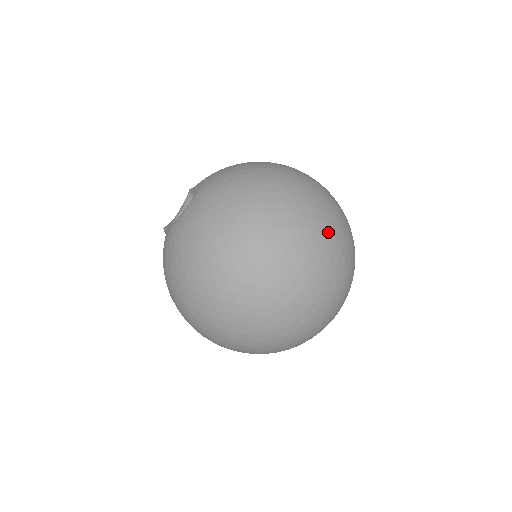
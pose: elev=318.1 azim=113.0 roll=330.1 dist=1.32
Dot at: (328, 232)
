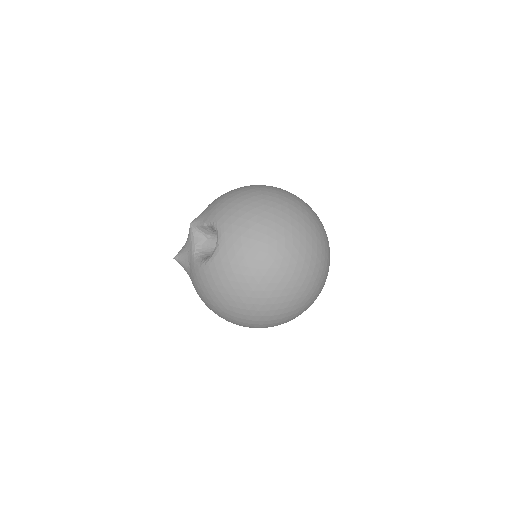
Dot at: (319, 232)
